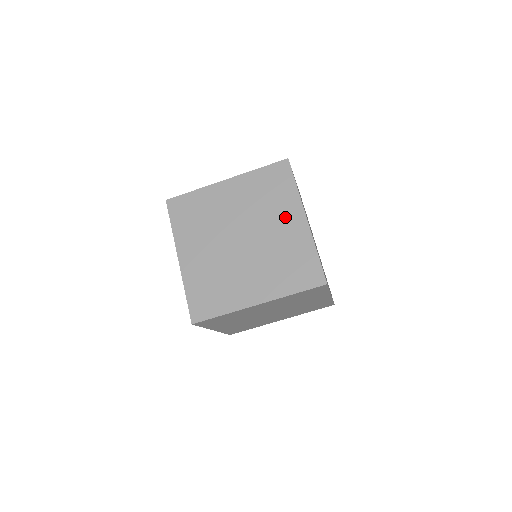
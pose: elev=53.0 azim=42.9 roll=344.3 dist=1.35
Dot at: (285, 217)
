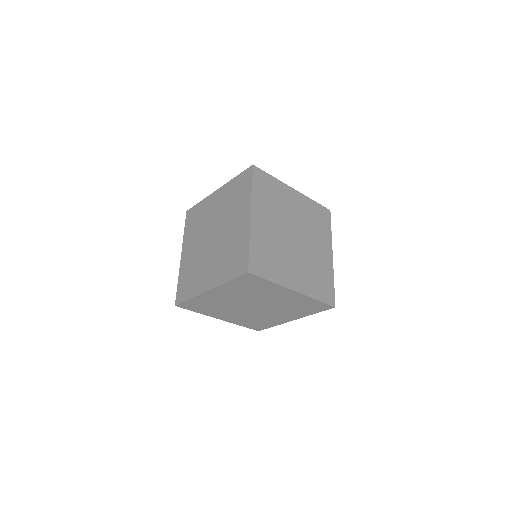
Dot at: (322, 245)
